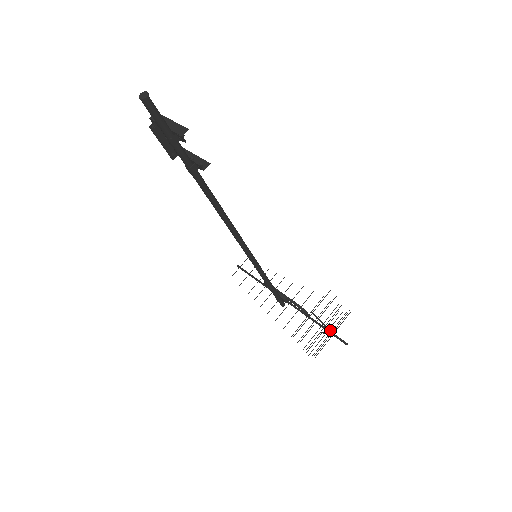
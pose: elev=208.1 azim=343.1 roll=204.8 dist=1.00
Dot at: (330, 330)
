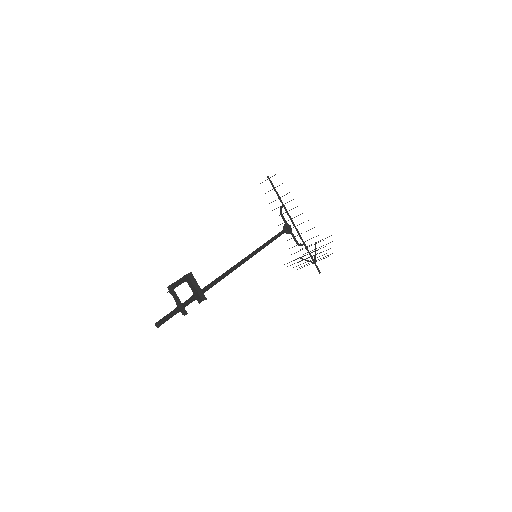
Dot at: (312, 262)
